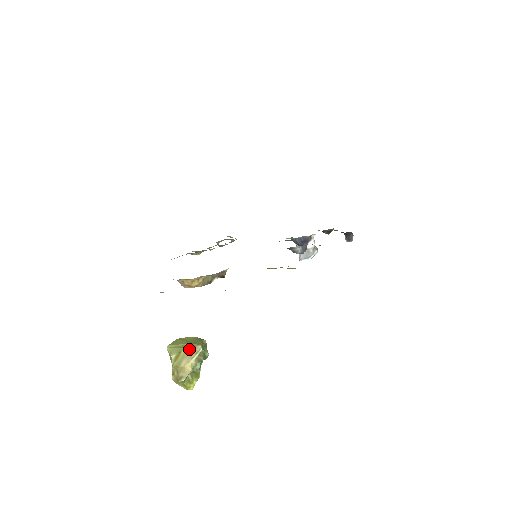
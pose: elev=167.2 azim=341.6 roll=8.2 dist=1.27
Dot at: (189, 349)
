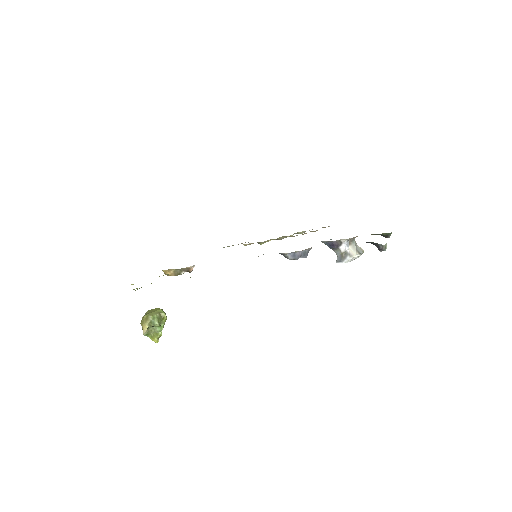
Dot at: (145, 316)
